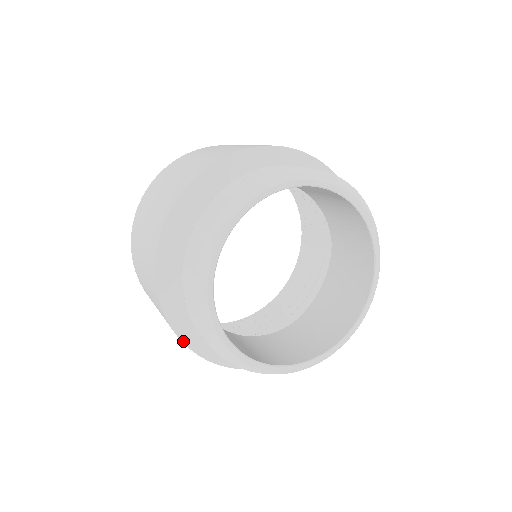
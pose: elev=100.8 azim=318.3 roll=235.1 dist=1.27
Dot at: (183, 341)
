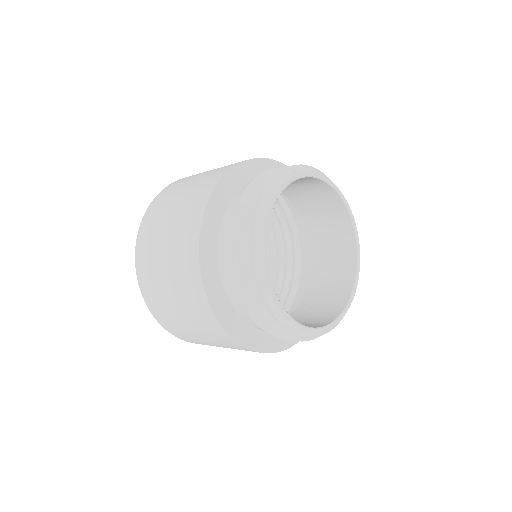
Dot at: (238, 341)
